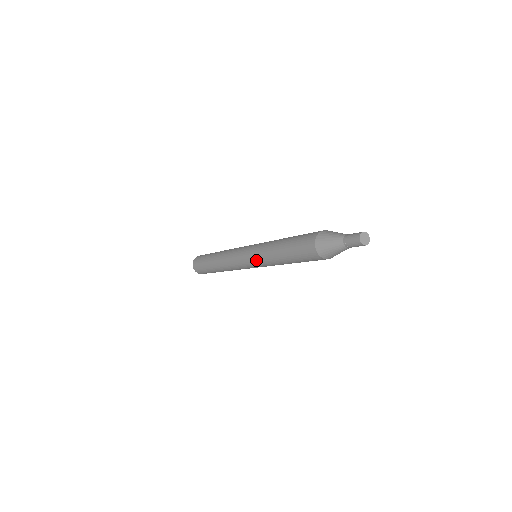
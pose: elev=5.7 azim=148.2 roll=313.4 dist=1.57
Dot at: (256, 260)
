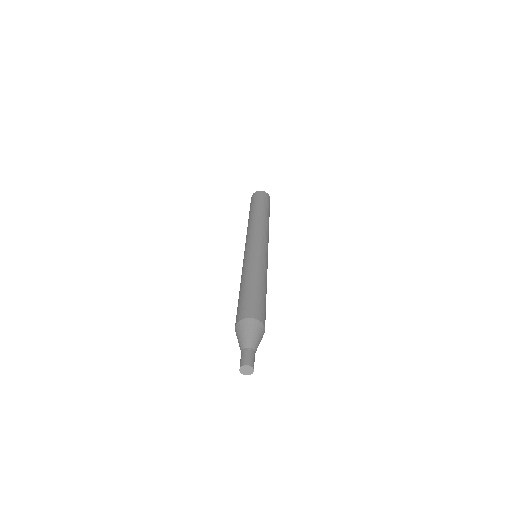
Dot at: occluded
